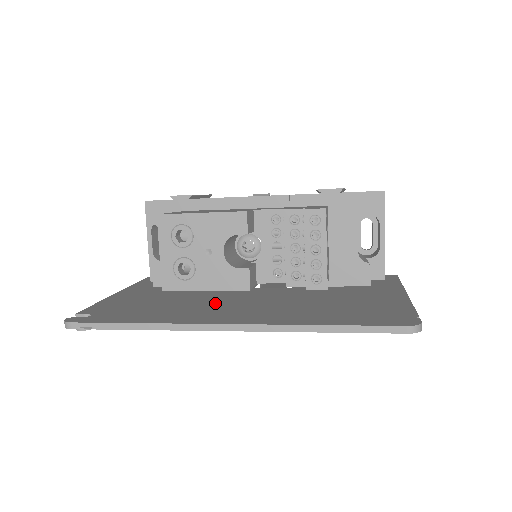
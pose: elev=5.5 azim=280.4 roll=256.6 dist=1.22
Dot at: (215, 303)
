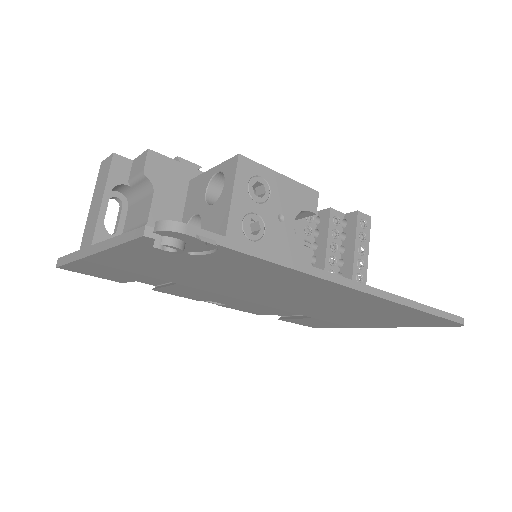
Dot at: occluded
